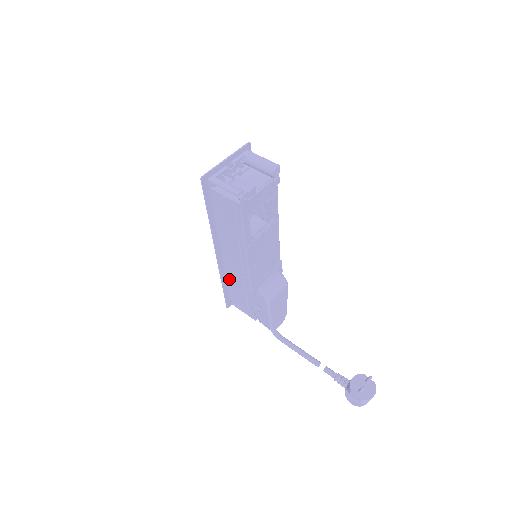
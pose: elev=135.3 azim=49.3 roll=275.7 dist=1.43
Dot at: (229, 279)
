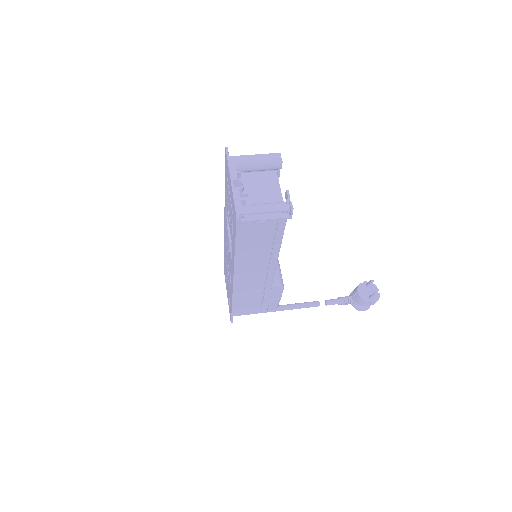
Dot at: (238, 296)
